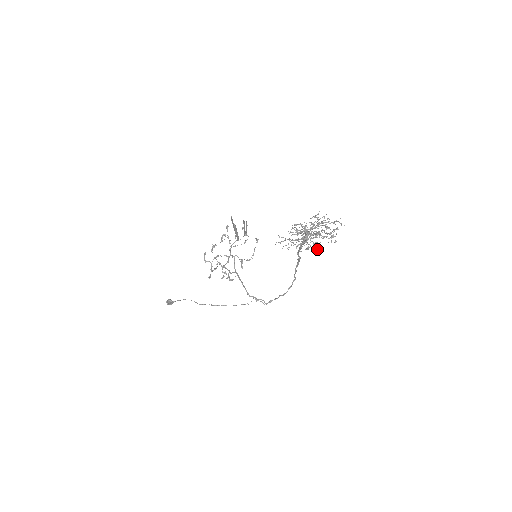
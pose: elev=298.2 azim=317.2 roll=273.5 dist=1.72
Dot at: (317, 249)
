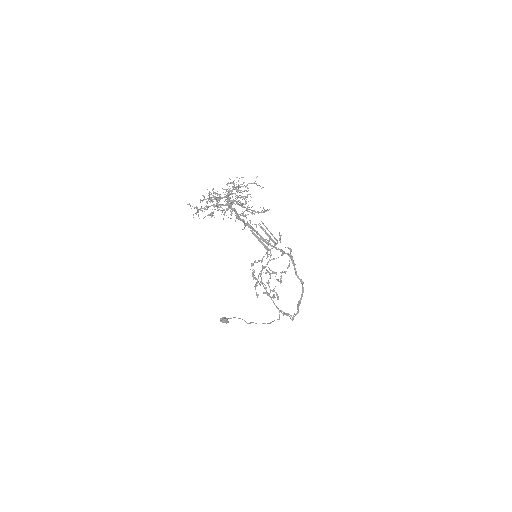
Dot at: occluded
